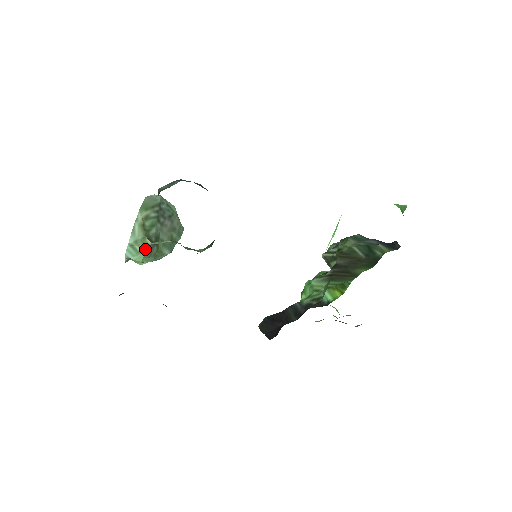
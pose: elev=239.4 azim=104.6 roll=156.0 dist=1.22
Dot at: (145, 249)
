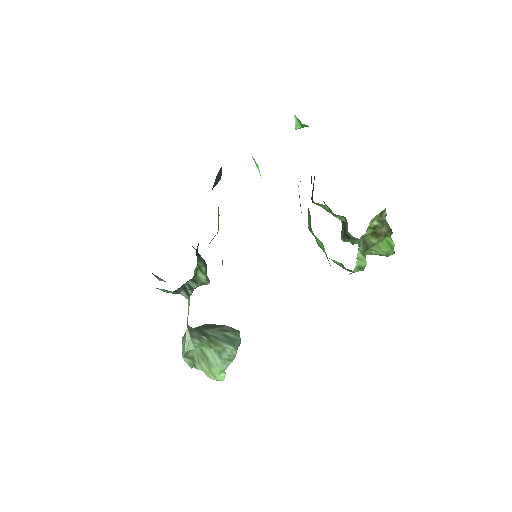
Dot at: (187, 334)
